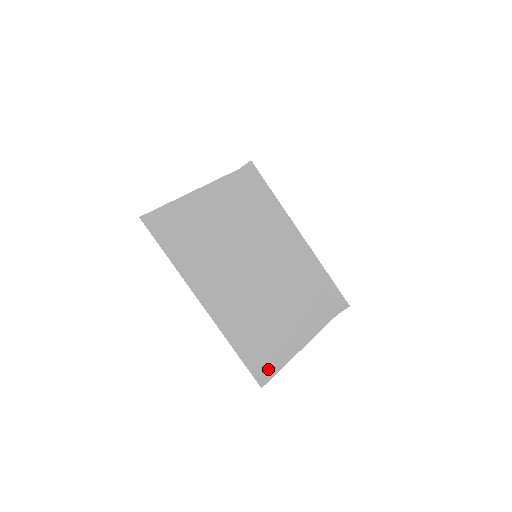
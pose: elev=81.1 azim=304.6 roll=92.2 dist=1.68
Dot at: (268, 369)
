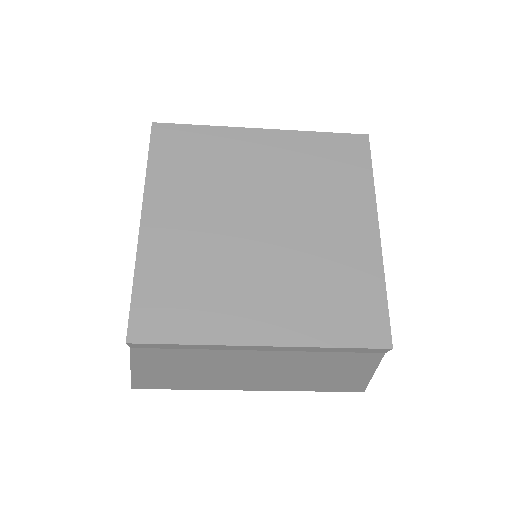
Dot at: (356, 387)
